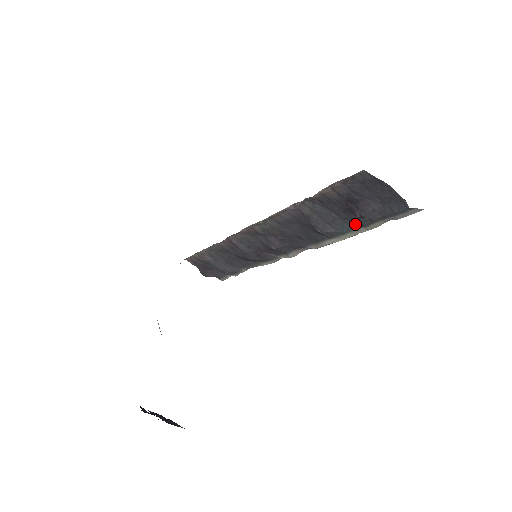
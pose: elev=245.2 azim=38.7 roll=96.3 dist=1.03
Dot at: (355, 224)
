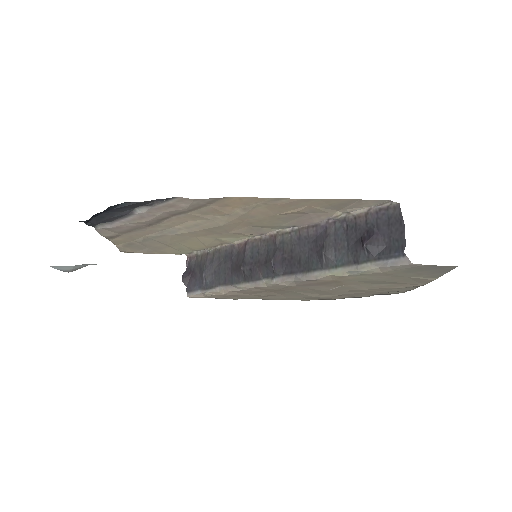
Dot at: (353, 259)
